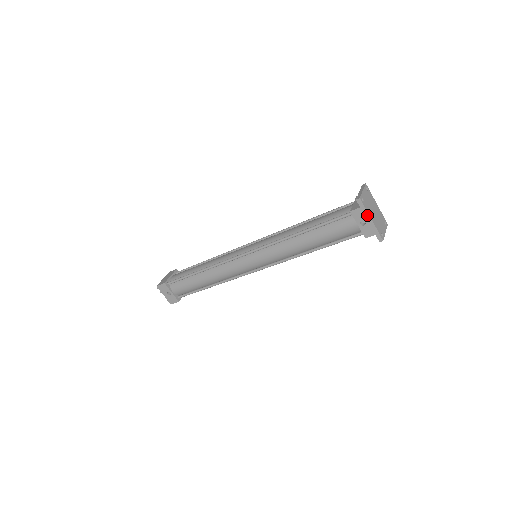
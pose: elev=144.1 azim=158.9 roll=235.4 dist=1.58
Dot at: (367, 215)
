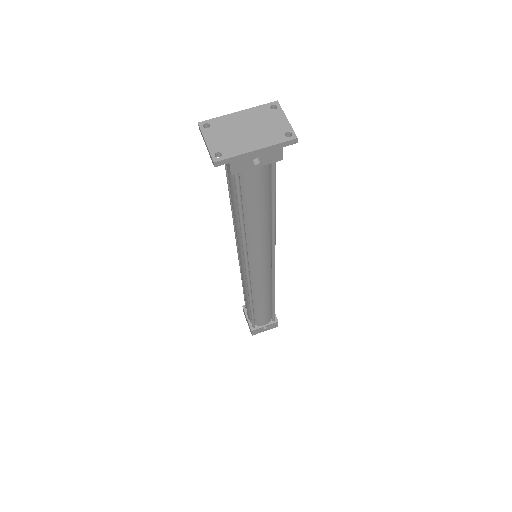
Dot at: (246, 155)
